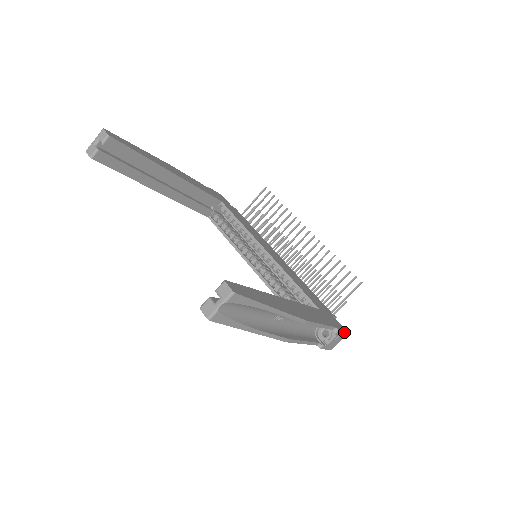
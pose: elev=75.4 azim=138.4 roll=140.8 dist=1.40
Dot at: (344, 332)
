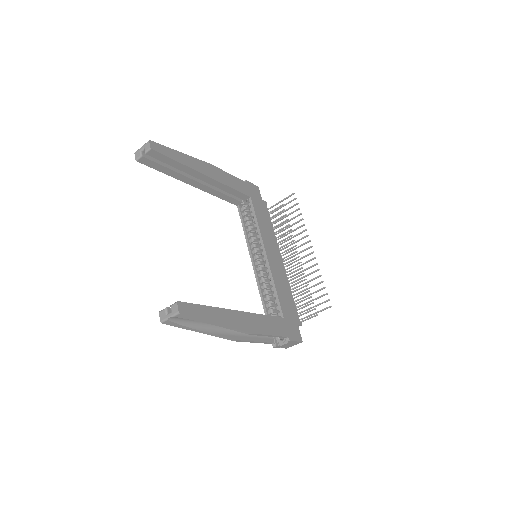
Dot at: (297, 341)
